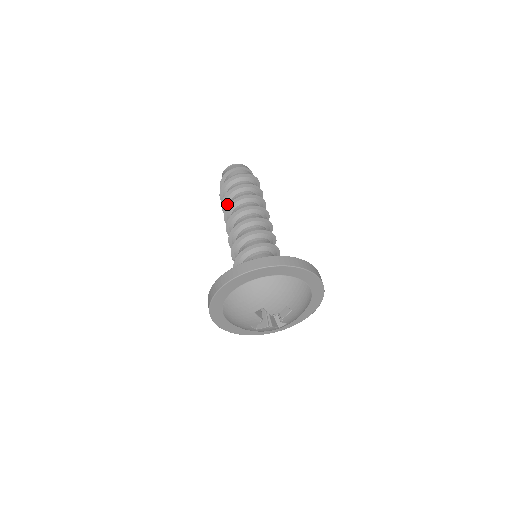
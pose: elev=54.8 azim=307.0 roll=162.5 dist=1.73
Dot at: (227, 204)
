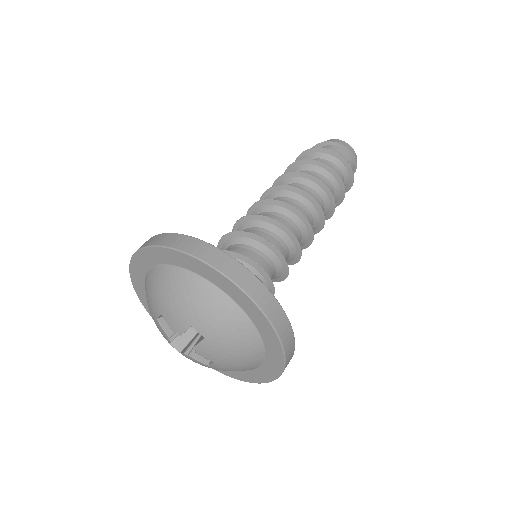
Dot at: occluded
